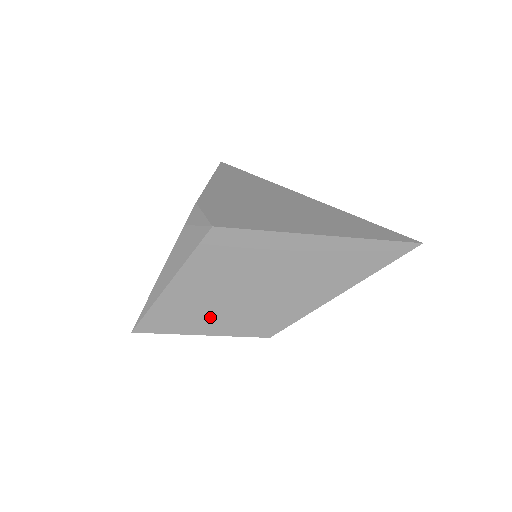
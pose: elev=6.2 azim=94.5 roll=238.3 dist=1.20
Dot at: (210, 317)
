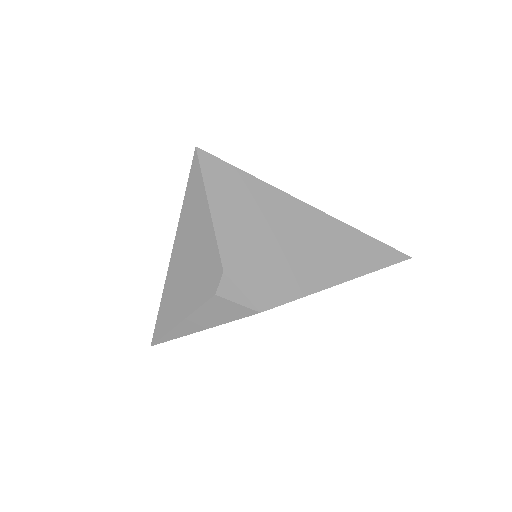
Dot at: occluded
